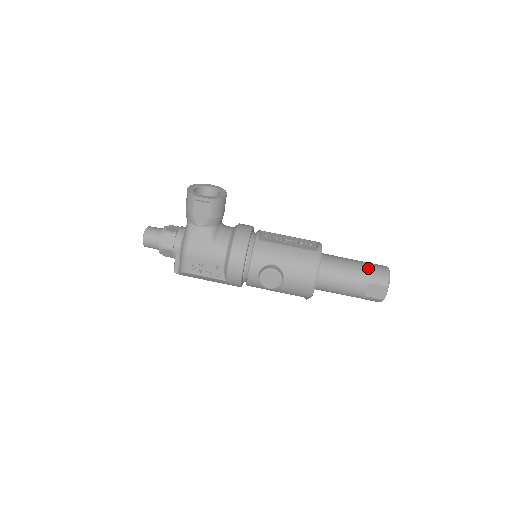
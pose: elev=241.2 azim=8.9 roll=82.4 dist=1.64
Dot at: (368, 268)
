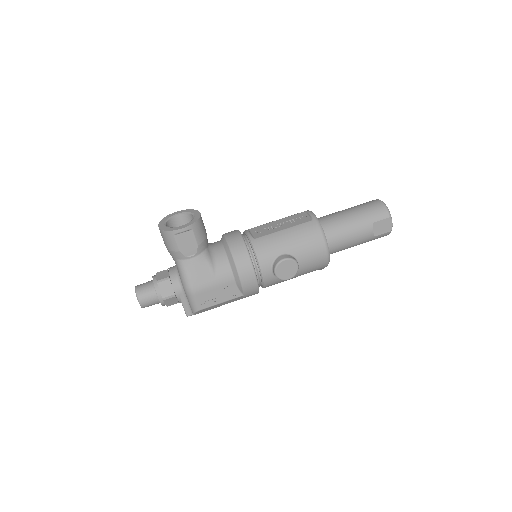
Dot at: (364, 210)
